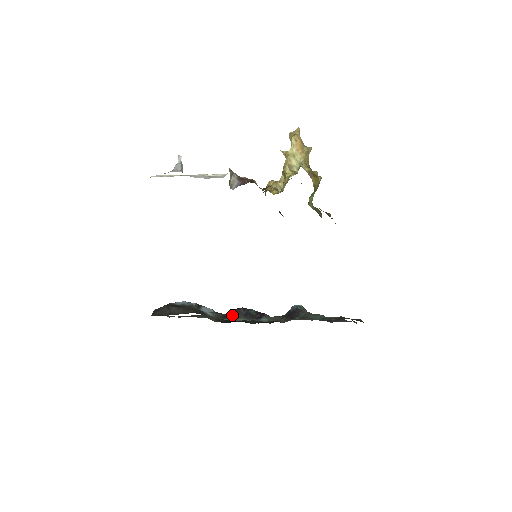
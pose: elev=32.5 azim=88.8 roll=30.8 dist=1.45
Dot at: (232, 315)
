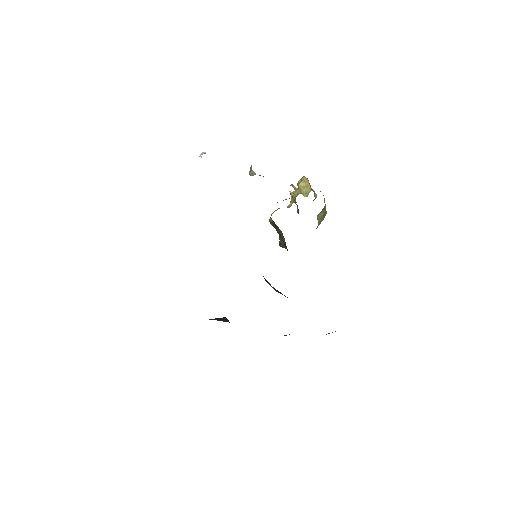
Dot at: occluded
